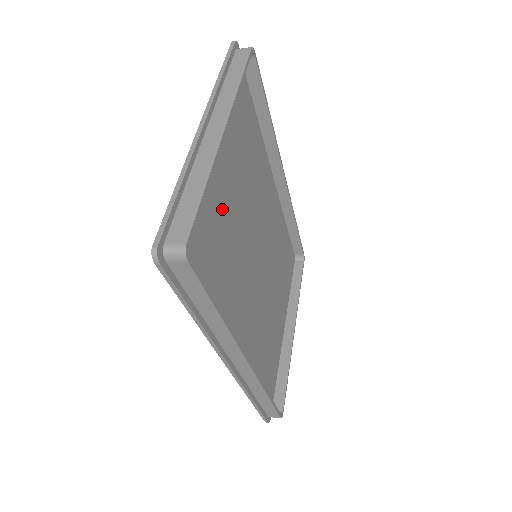
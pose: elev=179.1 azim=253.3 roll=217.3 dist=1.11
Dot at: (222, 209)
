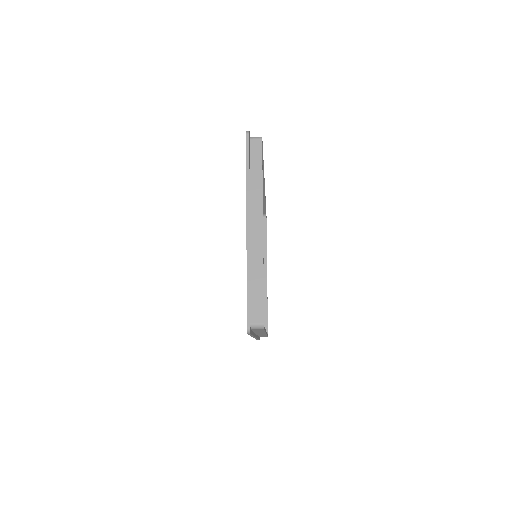
Dot at: occluded
